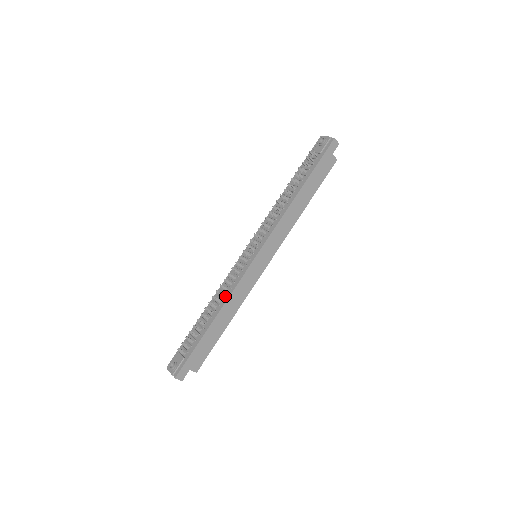
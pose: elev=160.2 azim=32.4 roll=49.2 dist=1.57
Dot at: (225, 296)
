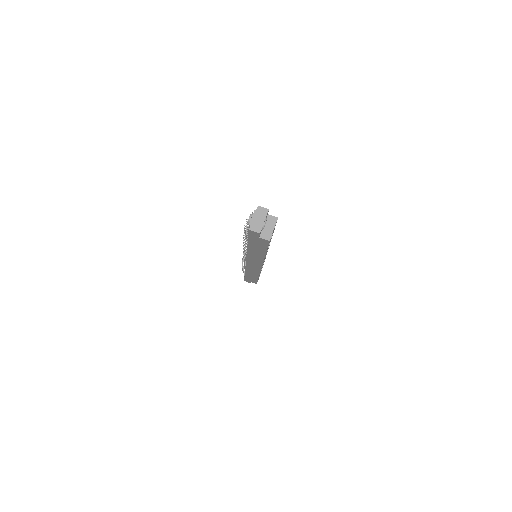
Dot at: occluded
